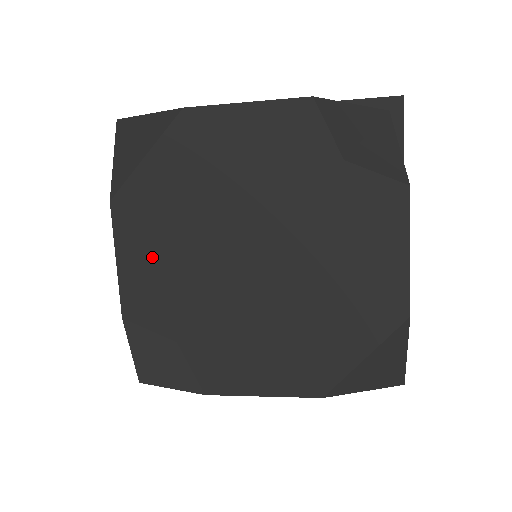
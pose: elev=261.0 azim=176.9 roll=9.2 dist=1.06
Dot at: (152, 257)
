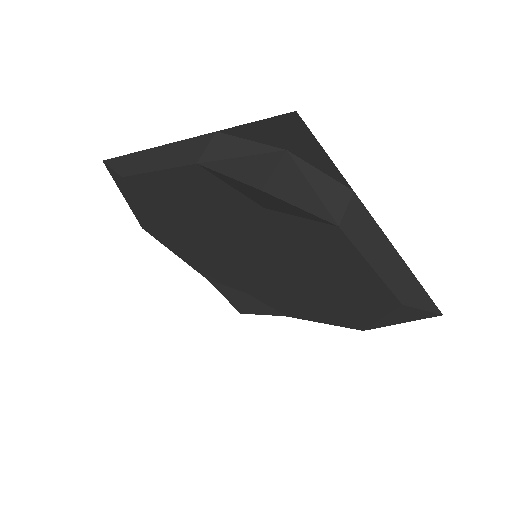
Dot at: (193, 256)
